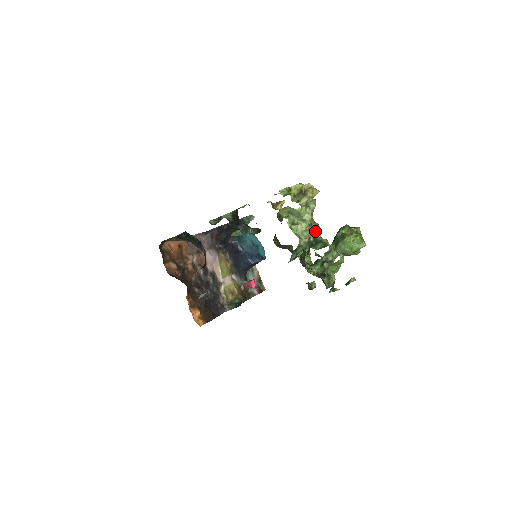
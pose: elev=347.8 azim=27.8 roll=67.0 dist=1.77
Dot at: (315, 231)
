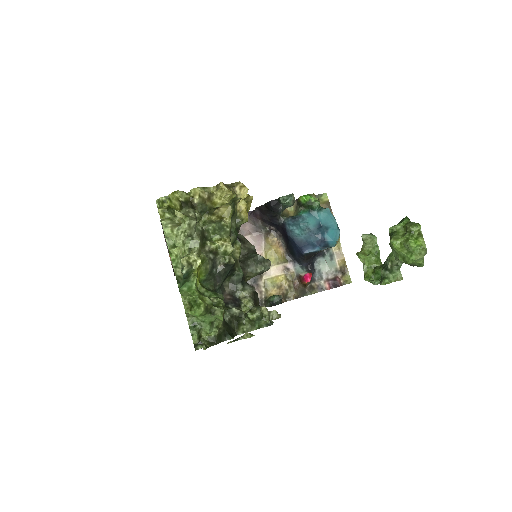
Dot at: (190, 260)
